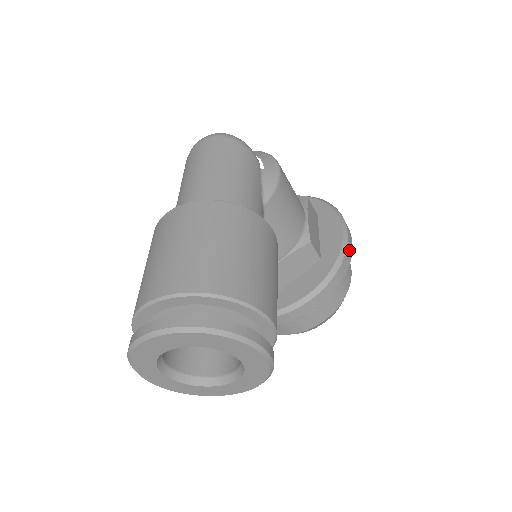
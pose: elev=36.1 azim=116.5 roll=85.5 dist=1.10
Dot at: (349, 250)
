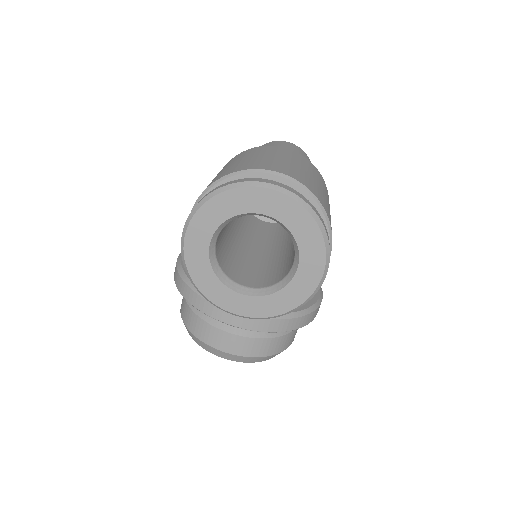
Dot at: occluded
